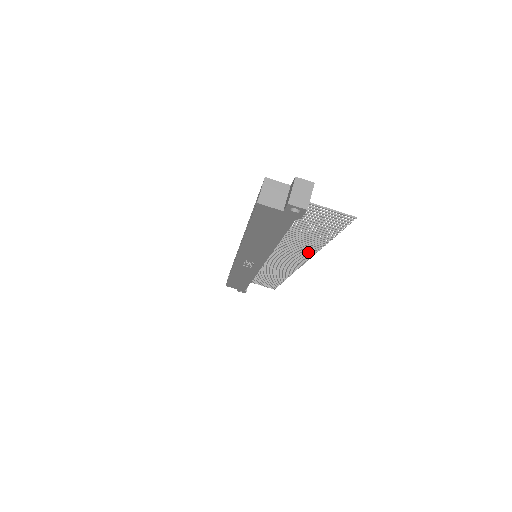
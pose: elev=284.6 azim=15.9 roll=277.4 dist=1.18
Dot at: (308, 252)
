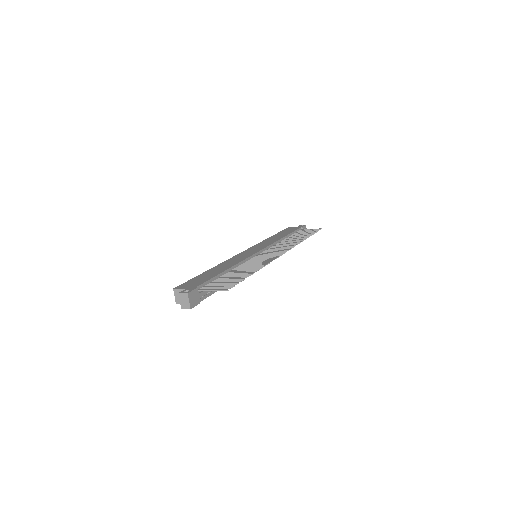
Dot at: (265, 263)
